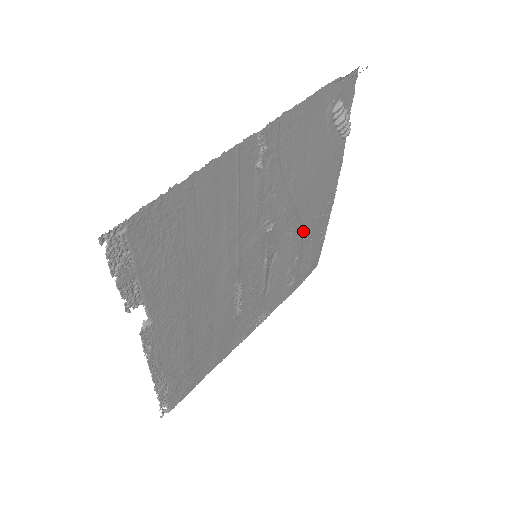
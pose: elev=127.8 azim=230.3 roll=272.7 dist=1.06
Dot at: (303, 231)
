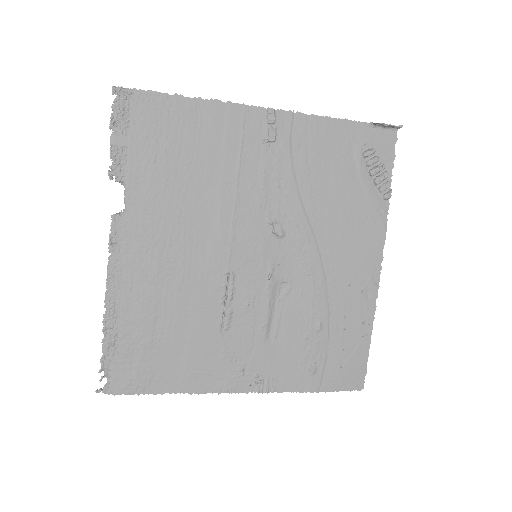
Dot at: (329, 287)
